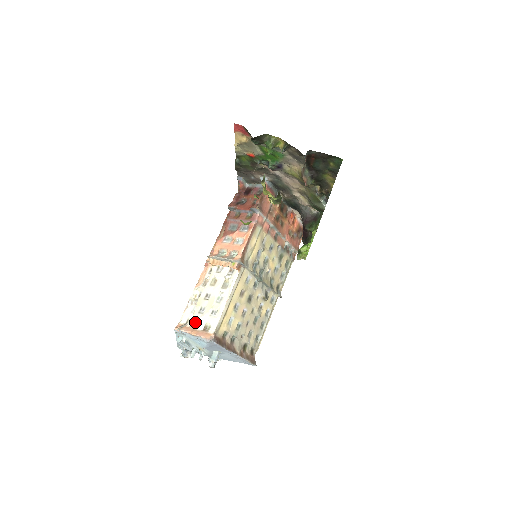
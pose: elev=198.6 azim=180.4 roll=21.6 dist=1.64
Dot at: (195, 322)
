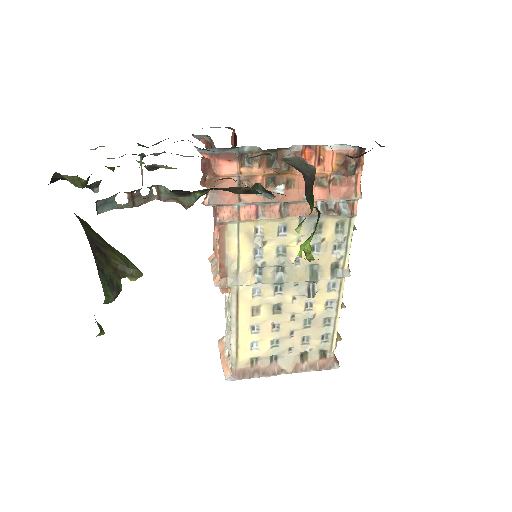
Dot at: occluded
